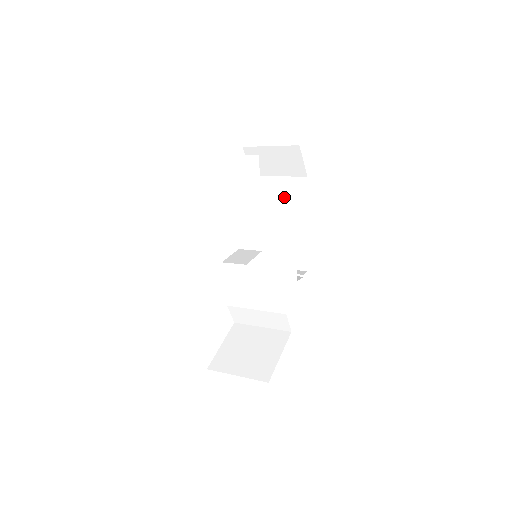
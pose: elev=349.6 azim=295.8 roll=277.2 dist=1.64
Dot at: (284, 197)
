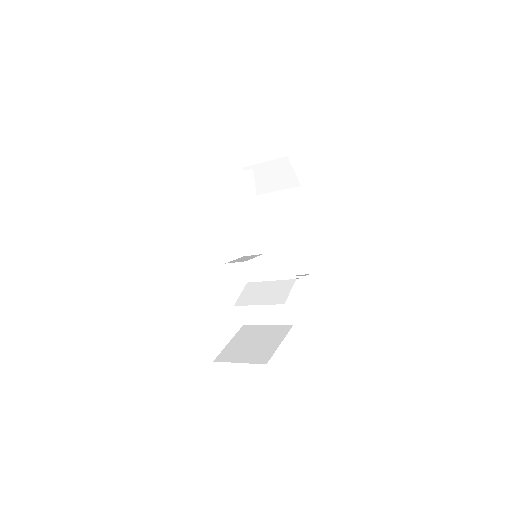
Dot at: (283, 208)
